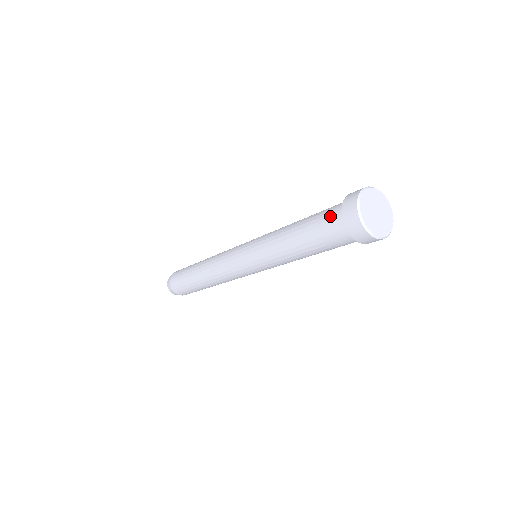
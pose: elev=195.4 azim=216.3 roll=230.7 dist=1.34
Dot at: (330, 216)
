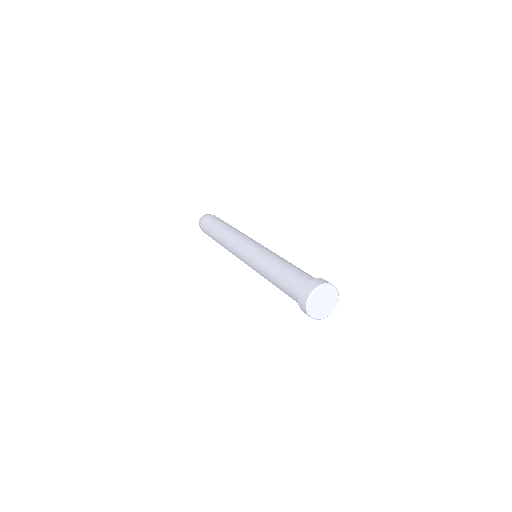
Dot at: (295, 287)
